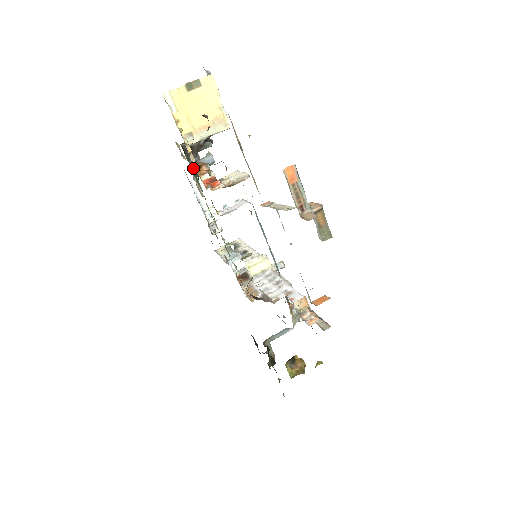
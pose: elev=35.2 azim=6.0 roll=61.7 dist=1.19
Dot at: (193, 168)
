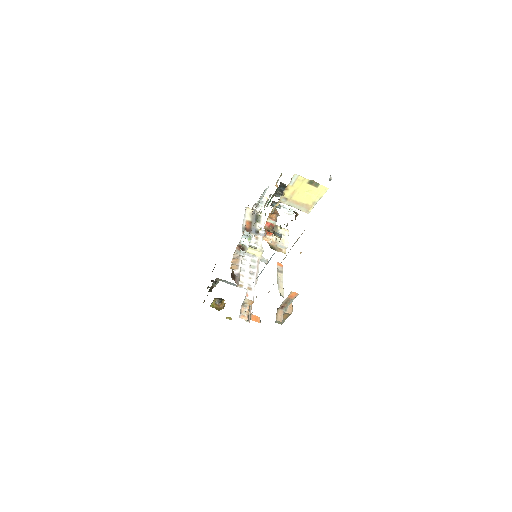
Dot at: (274, 194)
